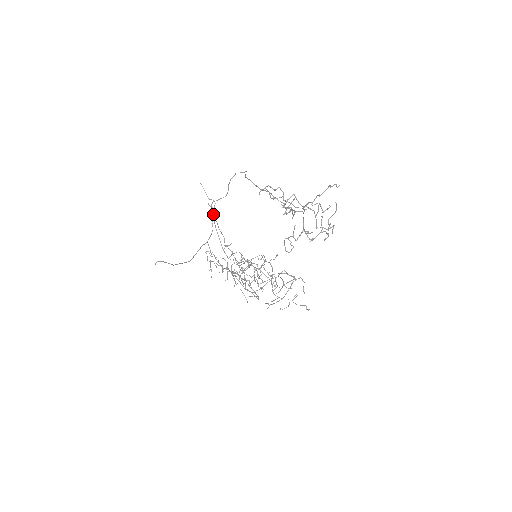
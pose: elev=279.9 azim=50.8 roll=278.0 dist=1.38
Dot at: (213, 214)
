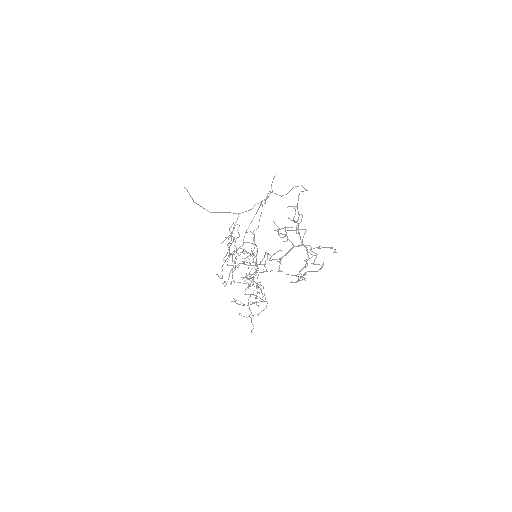
Dot at: occluded
